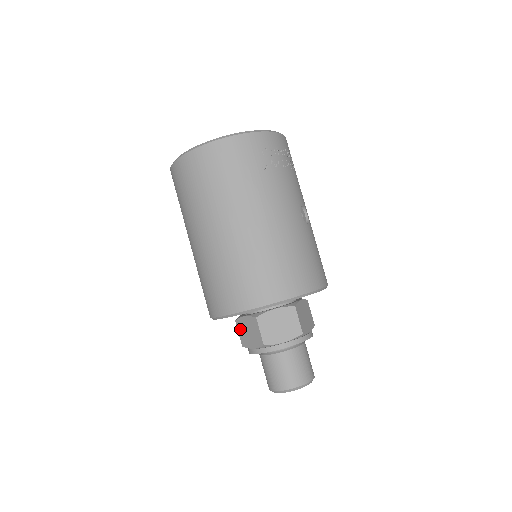
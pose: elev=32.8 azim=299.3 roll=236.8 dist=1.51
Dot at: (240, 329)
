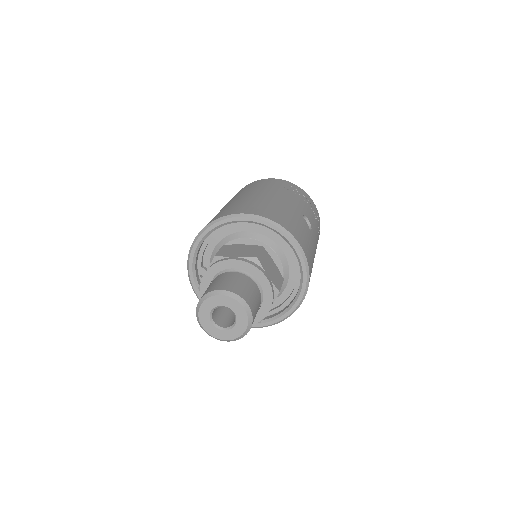
Dot at: occluded
